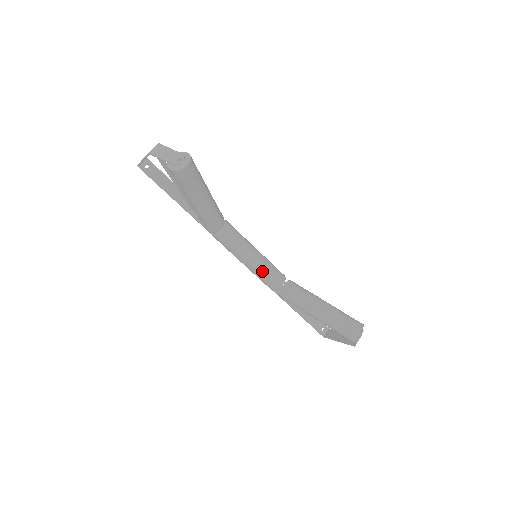
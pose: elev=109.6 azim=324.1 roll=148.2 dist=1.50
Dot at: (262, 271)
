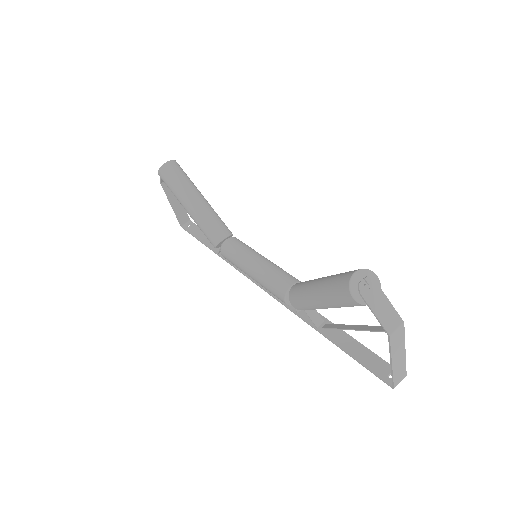
Dot at: (266, 274)
